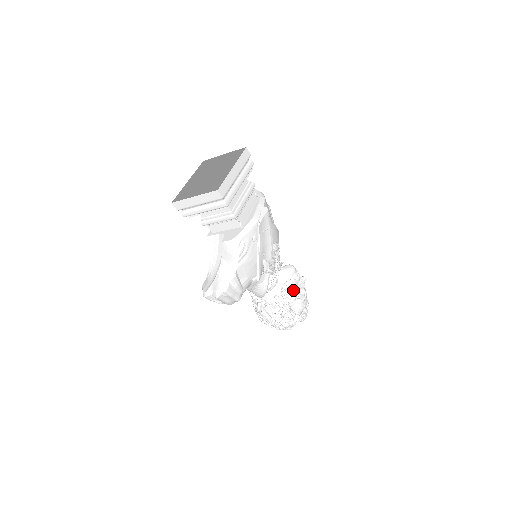
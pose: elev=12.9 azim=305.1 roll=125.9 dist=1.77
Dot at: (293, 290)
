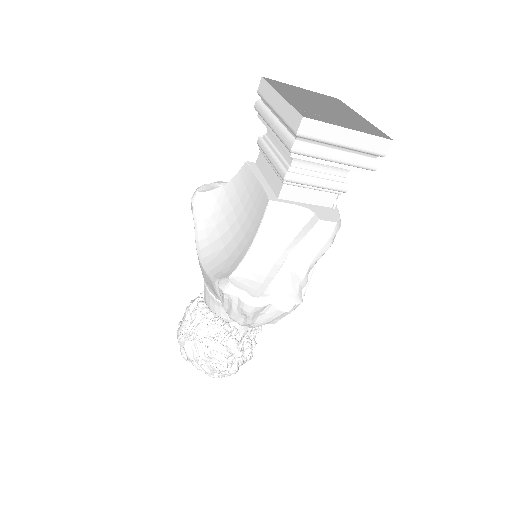
Dot at: occluded
